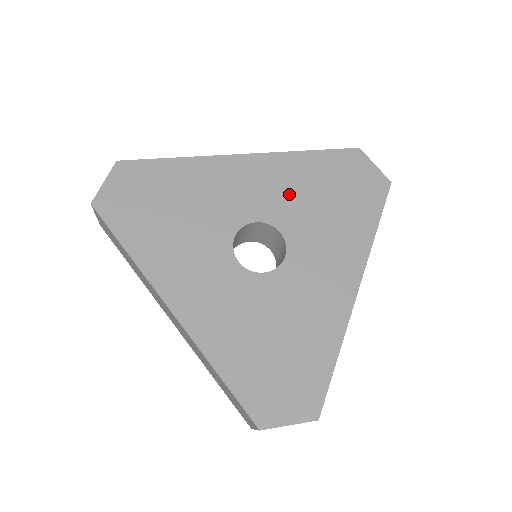
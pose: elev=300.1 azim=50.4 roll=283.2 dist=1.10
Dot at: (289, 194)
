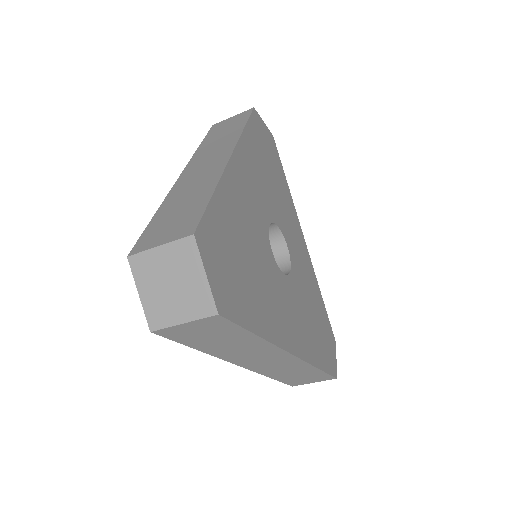
Dot at: (262, 183)
